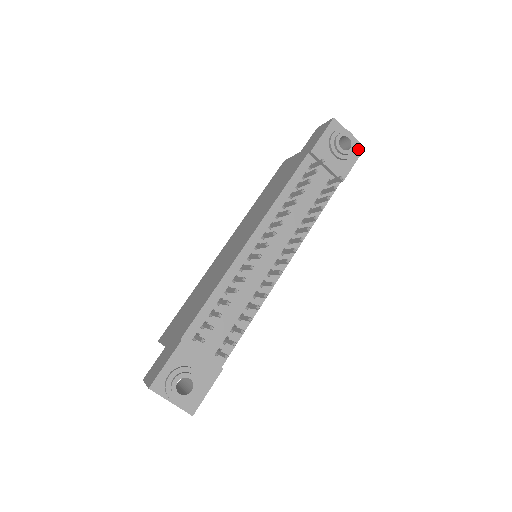
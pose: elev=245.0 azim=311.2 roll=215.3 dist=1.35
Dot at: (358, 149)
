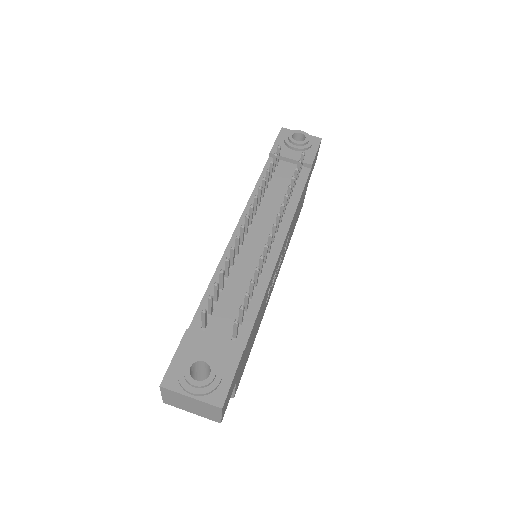
Dot at: (315, 141)
